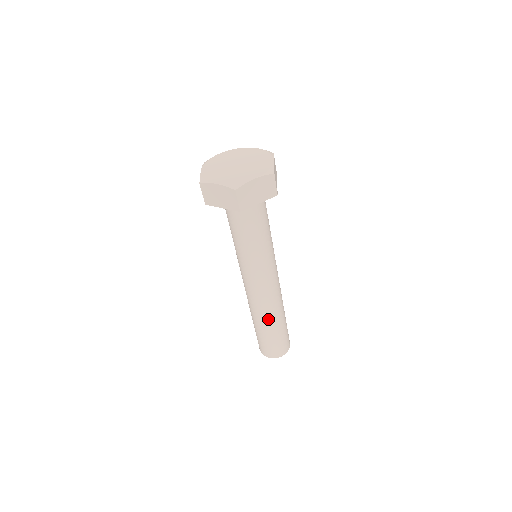
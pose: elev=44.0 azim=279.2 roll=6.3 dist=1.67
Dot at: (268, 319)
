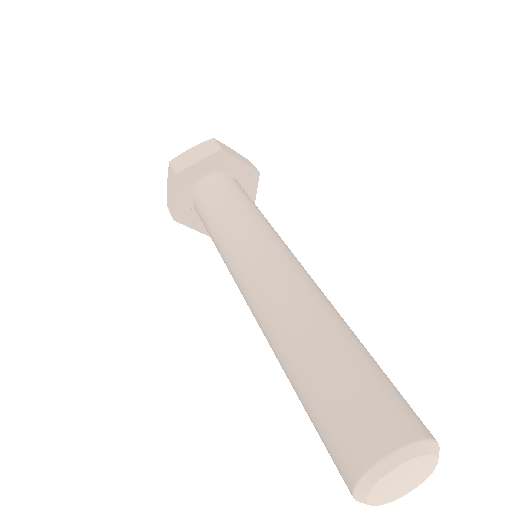
Dot at: (289, 331)
